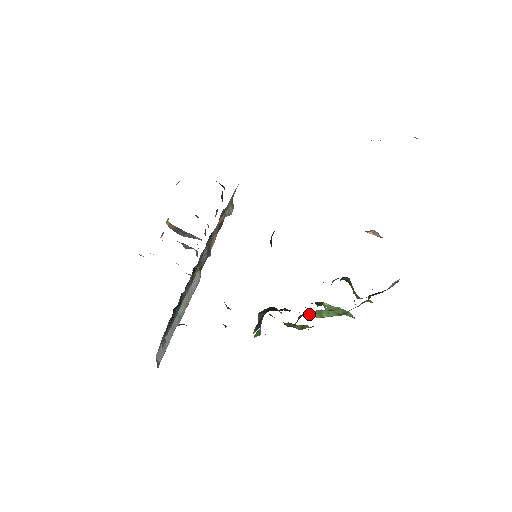
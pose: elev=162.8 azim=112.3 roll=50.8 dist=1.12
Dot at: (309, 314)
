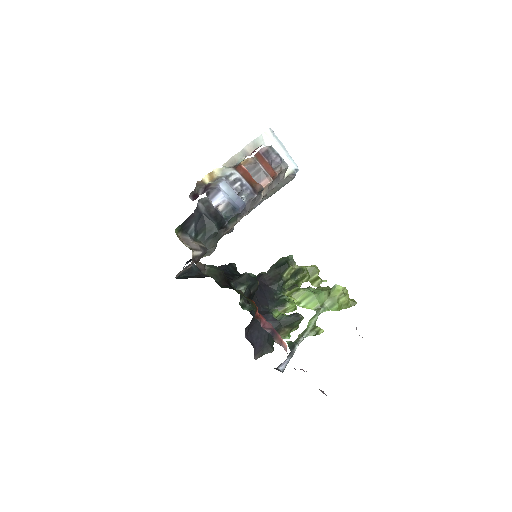
Dot at: (296, 293)
